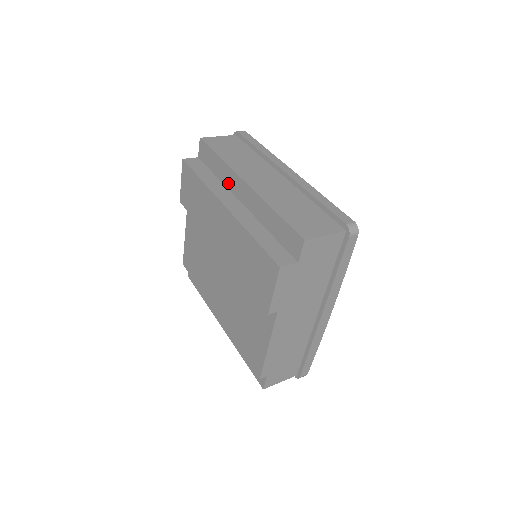
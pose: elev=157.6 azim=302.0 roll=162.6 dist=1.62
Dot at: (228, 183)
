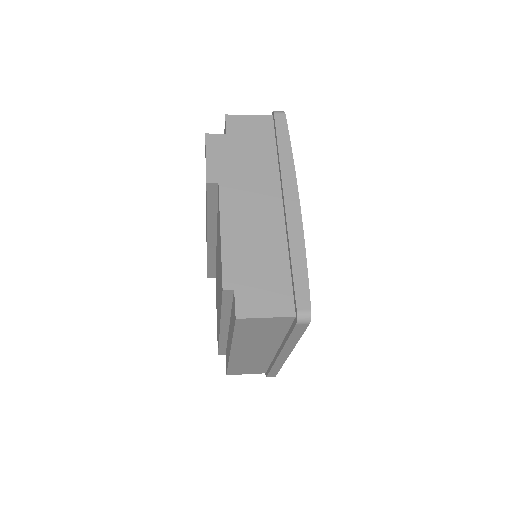
Dot at: occluded
